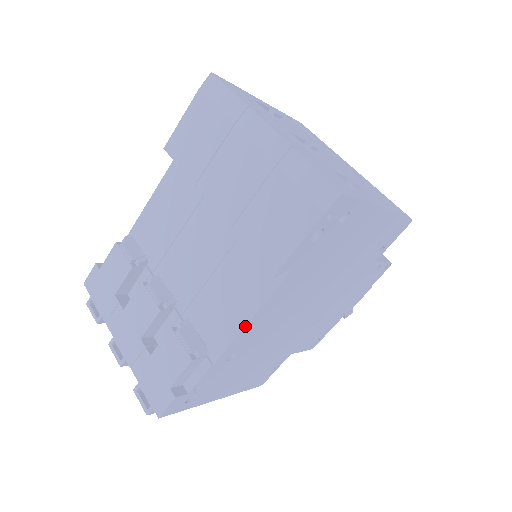
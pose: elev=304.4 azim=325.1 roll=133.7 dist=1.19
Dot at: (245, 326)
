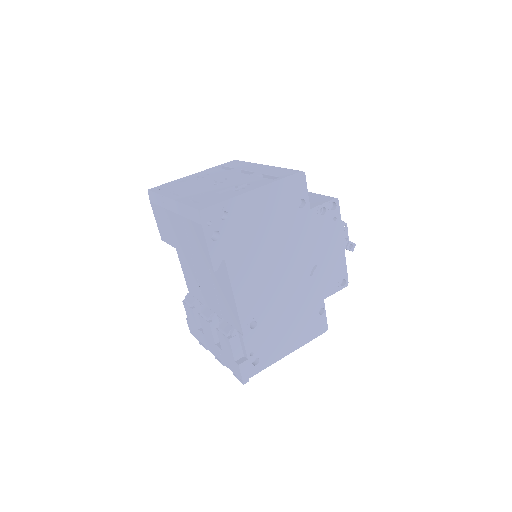
Dot at: (236, 304)
